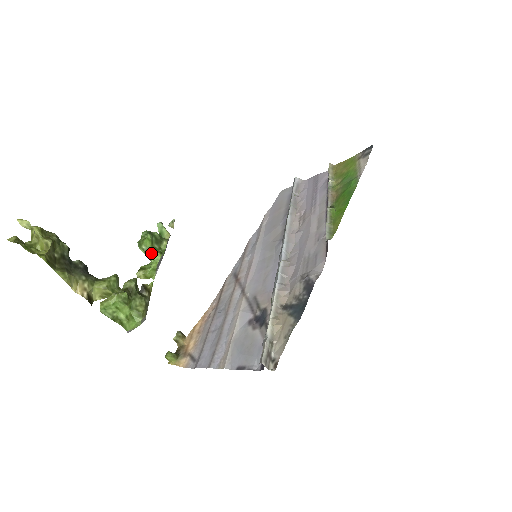
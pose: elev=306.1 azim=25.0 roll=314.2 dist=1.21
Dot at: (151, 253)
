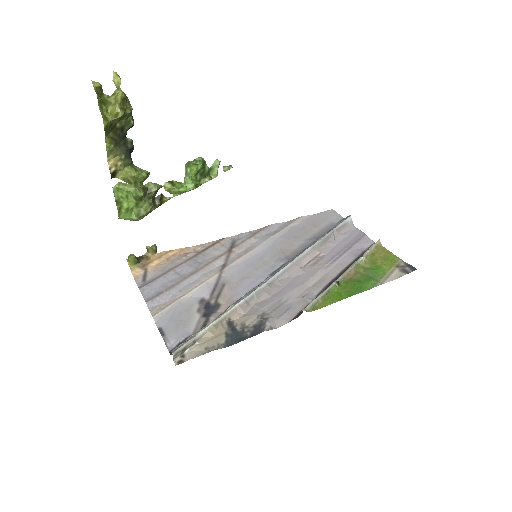
Dot at: (189, 179)
